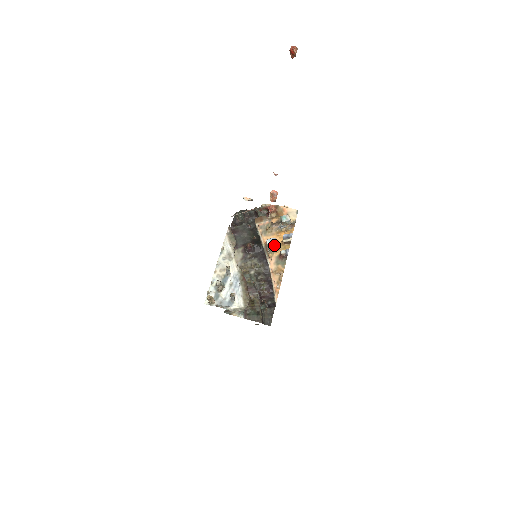
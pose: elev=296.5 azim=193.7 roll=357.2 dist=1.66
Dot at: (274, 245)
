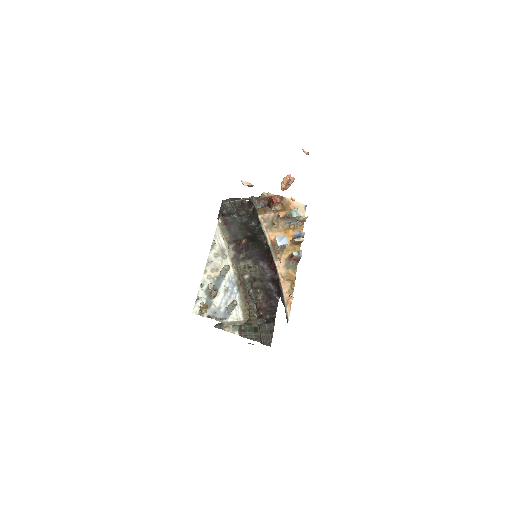
Dot at: (285, 244)
